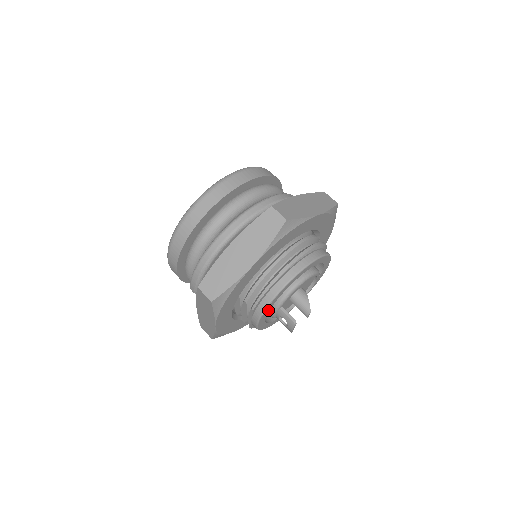
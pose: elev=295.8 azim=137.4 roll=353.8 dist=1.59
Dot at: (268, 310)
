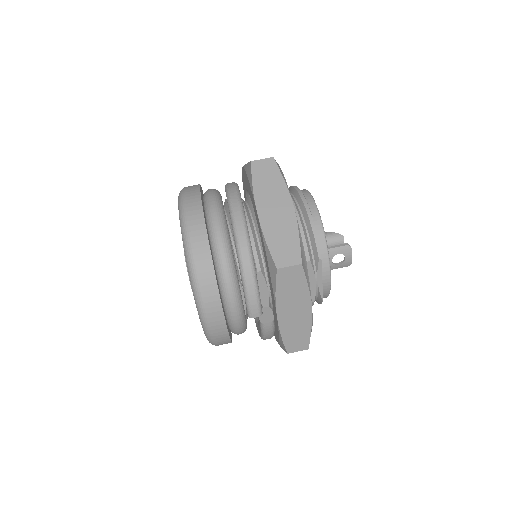
Dot at: occluded
